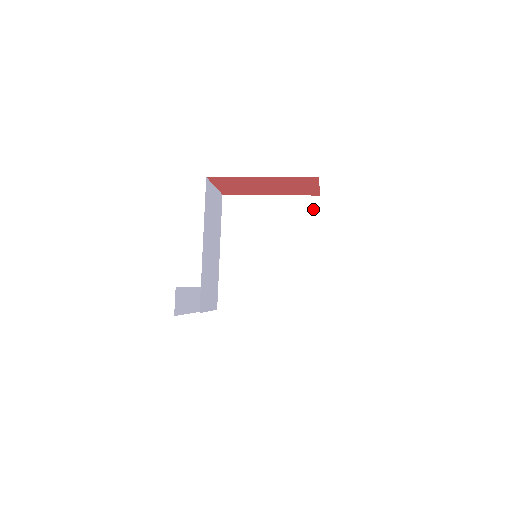
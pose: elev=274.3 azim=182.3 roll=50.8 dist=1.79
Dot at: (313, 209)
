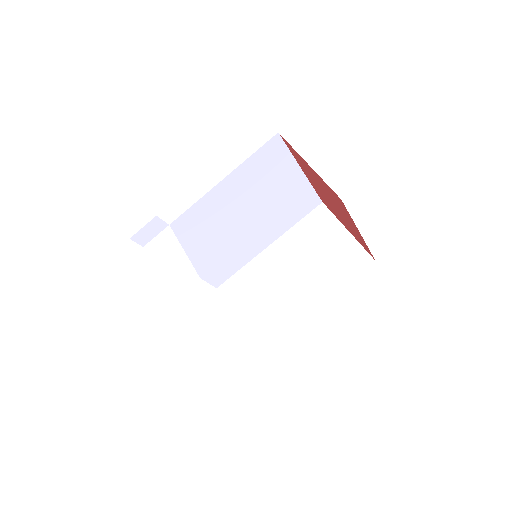
Dot at: (308, 209)
